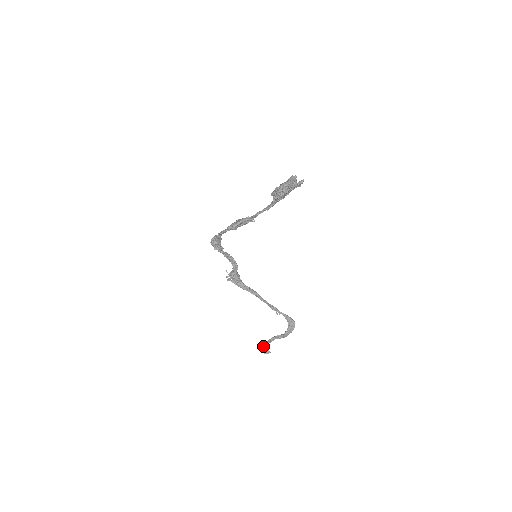
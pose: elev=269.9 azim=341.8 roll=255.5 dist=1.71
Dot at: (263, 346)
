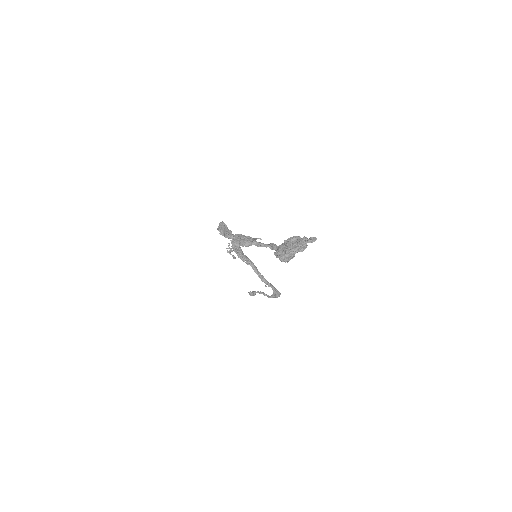
Dot at: (249, 293)
